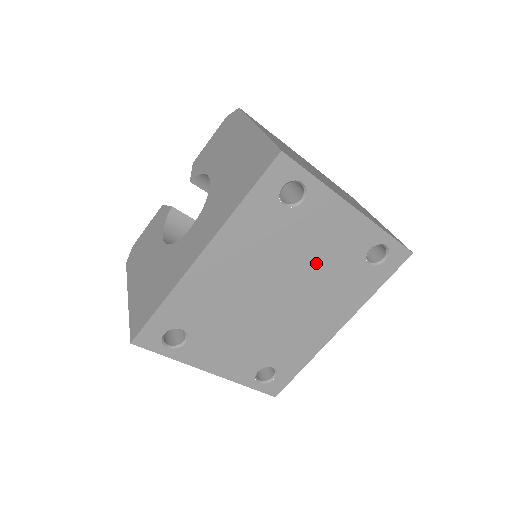
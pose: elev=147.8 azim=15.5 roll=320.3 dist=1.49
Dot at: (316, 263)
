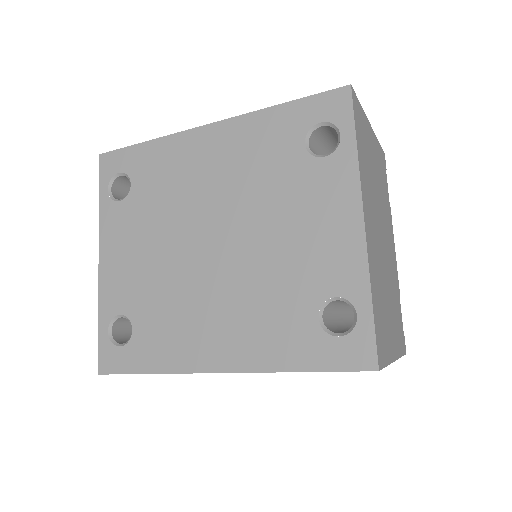
Dot at: (274, 246)
